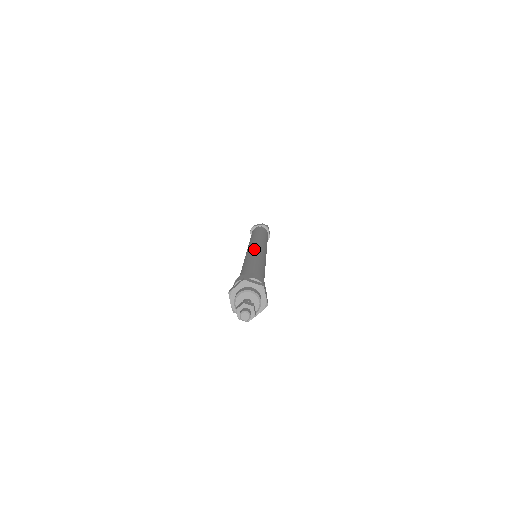
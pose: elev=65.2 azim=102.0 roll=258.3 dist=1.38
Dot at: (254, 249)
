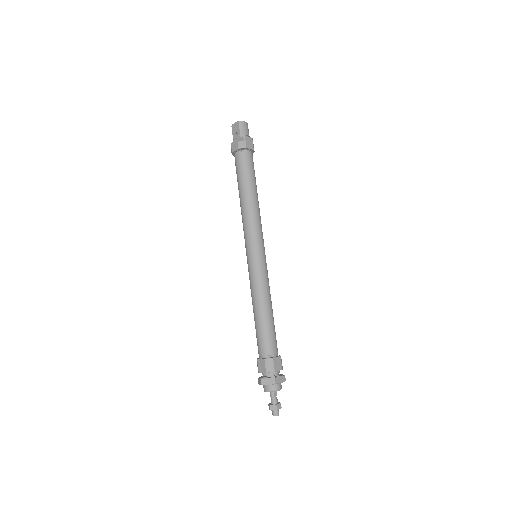
Dot at: (251, 270)
